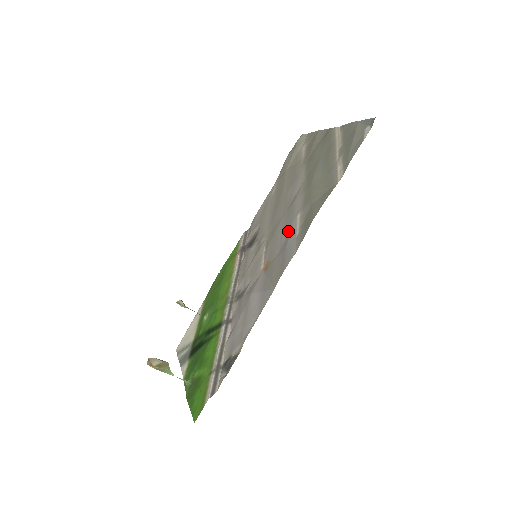
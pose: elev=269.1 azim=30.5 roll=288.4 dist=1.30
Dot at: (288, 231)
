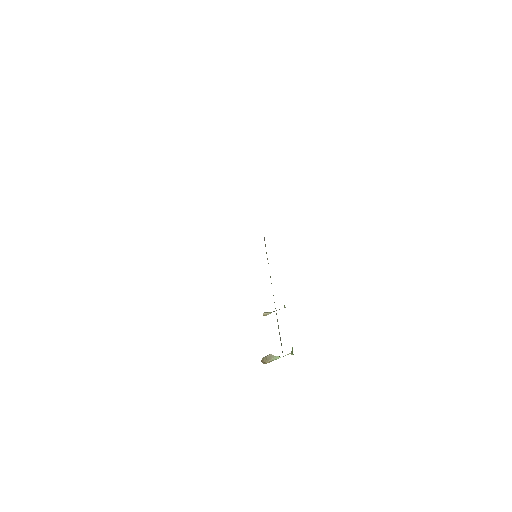
Dot at: occluded
